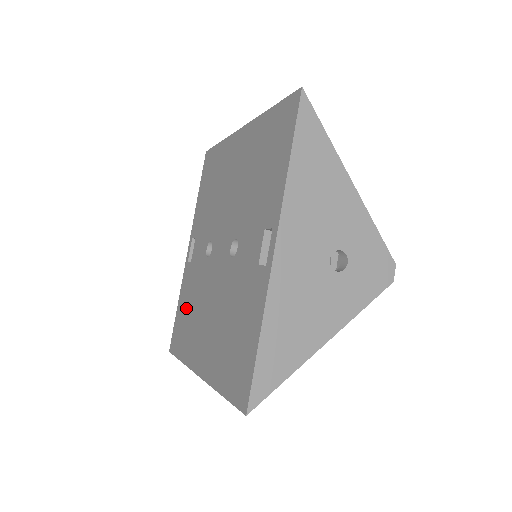
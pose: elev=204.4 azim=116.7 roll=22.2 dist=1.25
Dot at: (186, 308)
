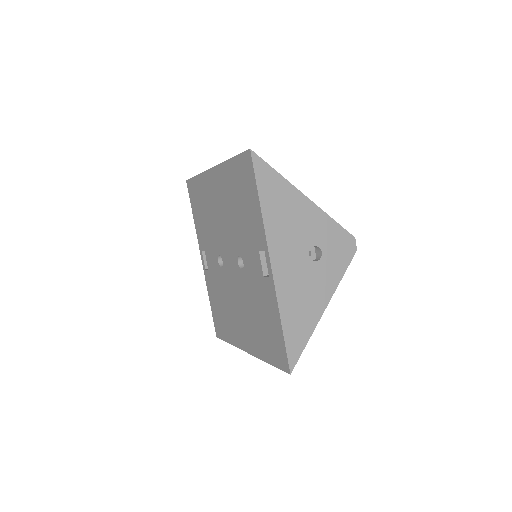
Dot at: (218, 305)
